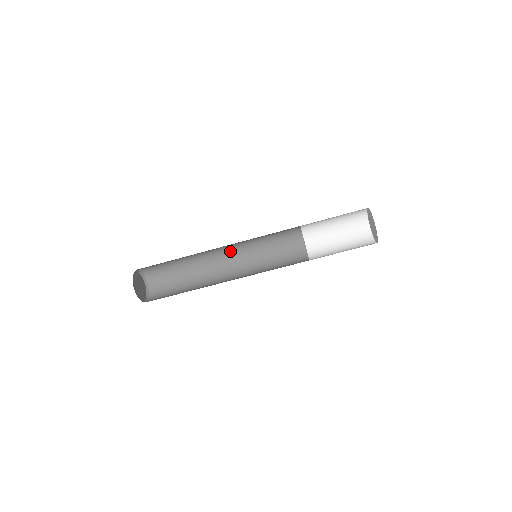
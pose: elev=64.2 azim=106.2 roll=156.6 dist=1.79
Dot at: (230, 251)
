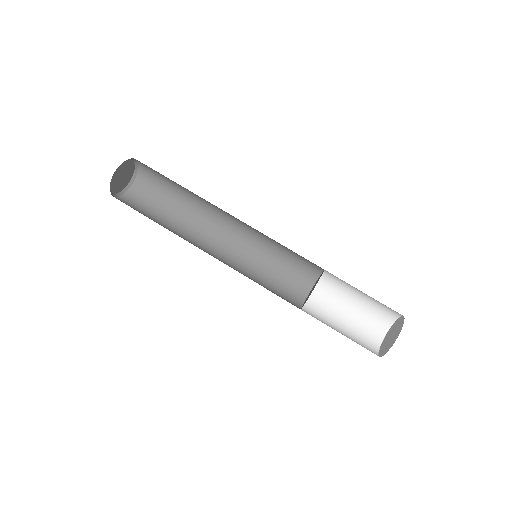
Dot at: (236, 230)
